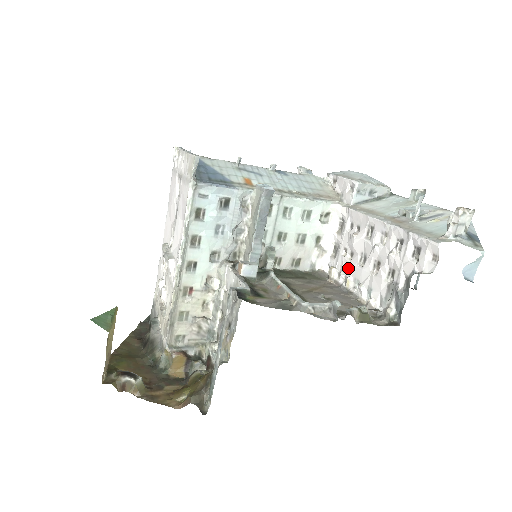
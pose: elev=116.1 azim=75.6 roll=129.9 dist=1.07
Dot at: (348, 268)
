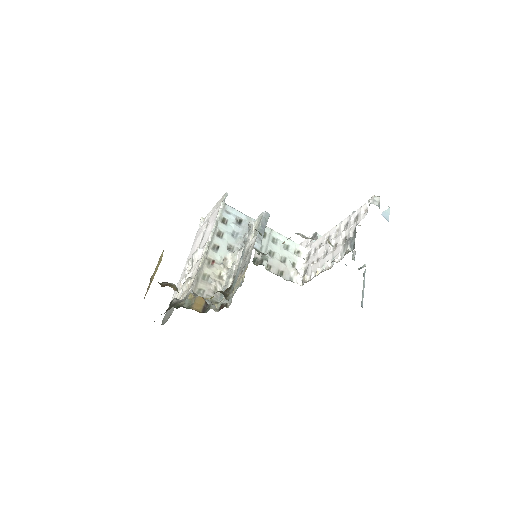
Dot at: (316, 266)
